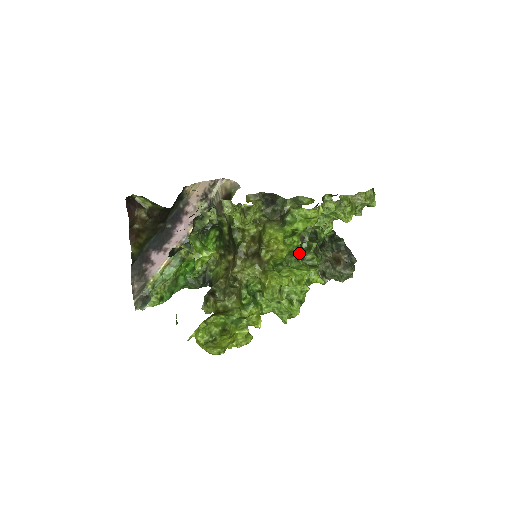
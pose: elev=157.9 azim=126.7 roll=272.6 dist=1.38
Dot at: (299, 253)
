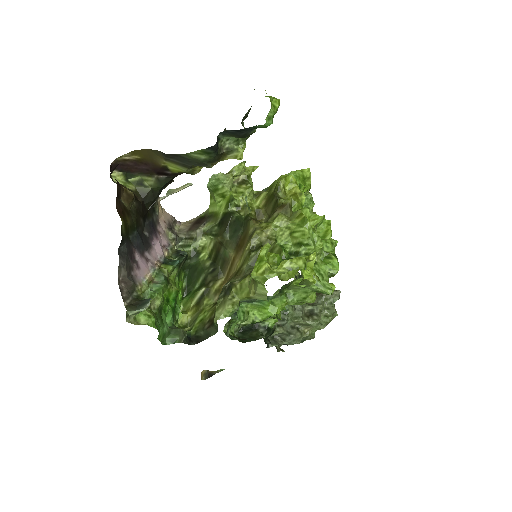
Dot at: occluded
